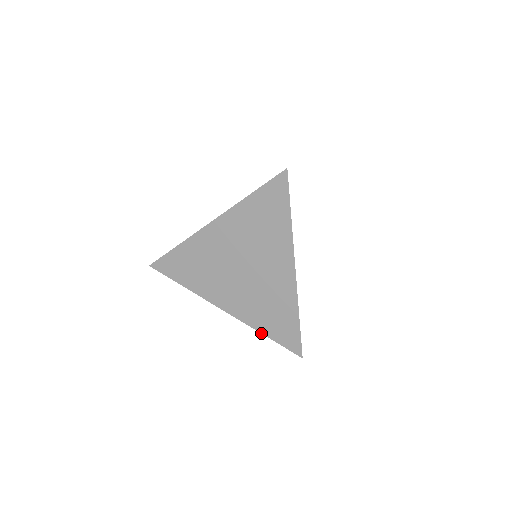
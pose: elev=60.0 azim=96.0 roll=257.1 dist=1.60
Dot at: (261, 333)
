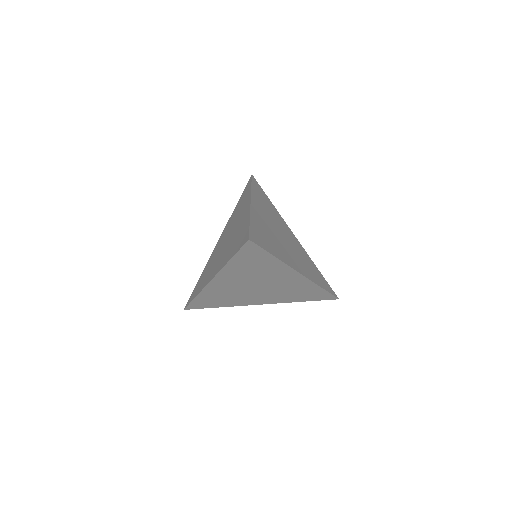
Dot at: occluded
